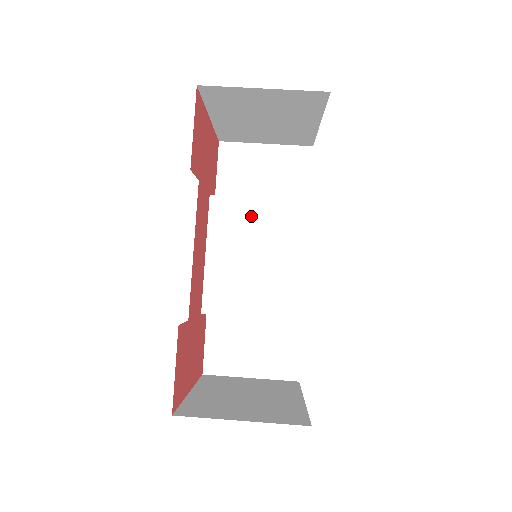
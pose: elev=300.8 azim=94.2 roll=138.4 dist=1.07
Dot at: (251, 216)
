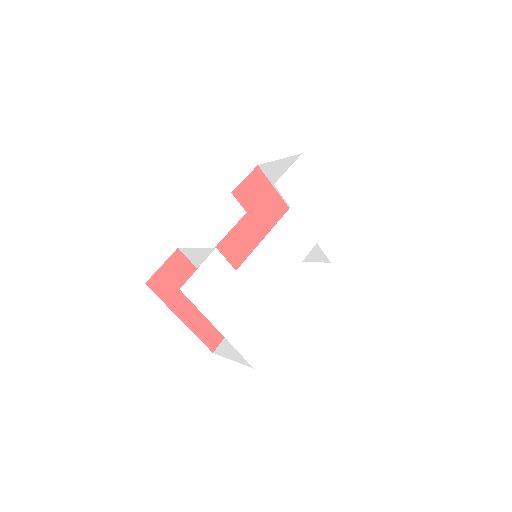
Dot at: occluded
